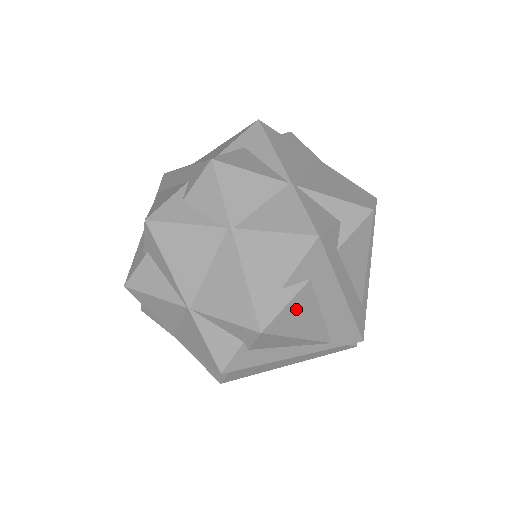
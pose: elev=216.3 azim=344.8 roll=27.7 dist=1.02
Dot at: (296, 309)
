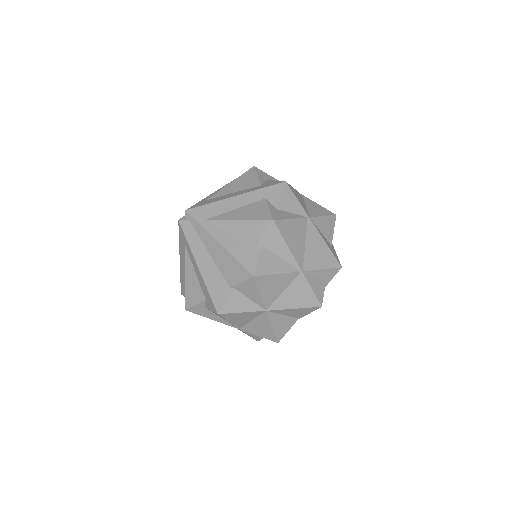
Dot at: occluded
